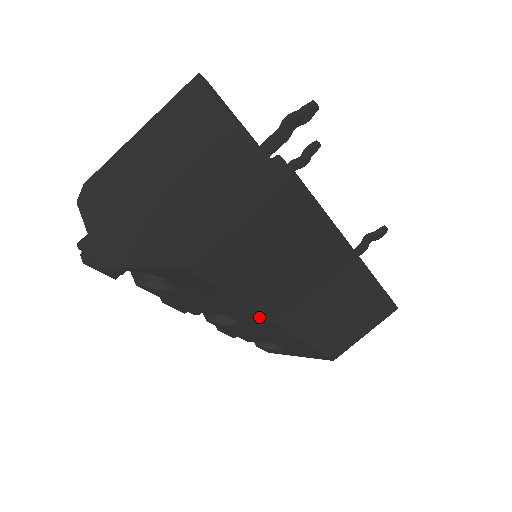
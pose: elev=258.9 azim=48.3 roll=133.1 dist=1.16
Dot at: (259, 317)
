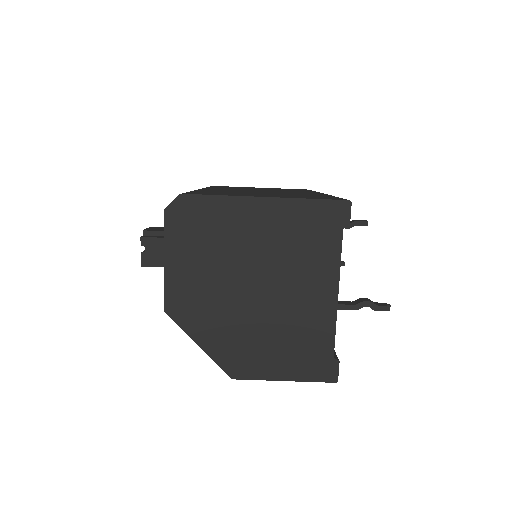
Dot at: occluded
